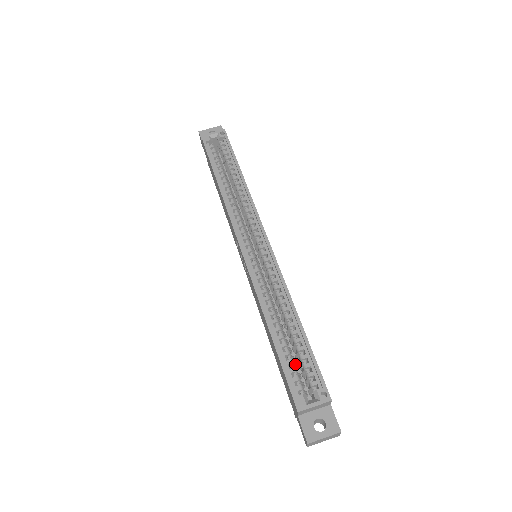
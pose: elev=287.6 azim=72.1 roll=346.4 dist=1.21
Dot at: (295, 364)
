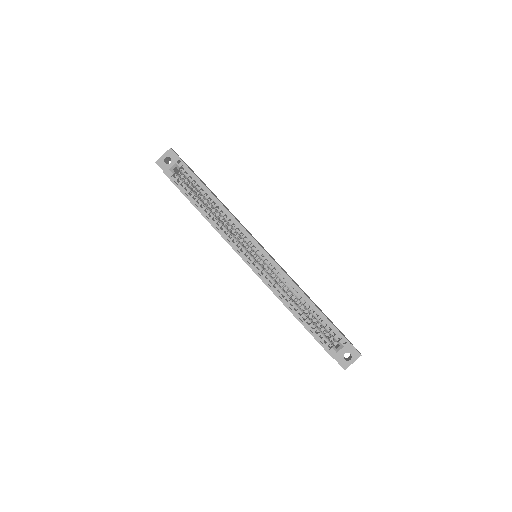
Dot at: (319, 328)
